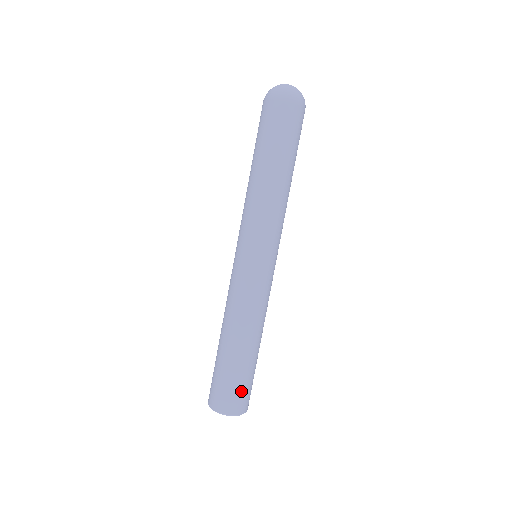
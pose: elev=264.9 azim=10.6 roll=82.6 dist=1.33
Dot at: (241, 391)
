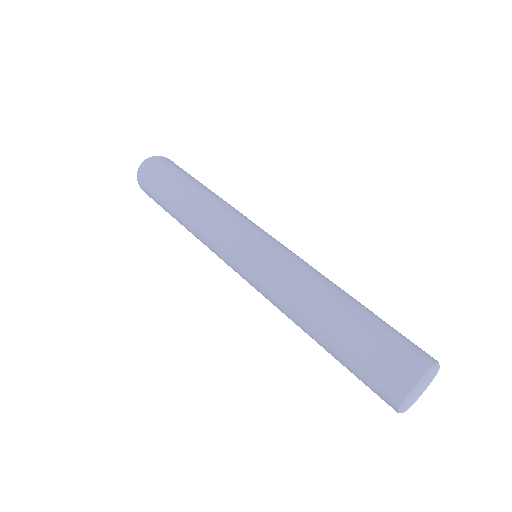
Dot at: (396, 343)
